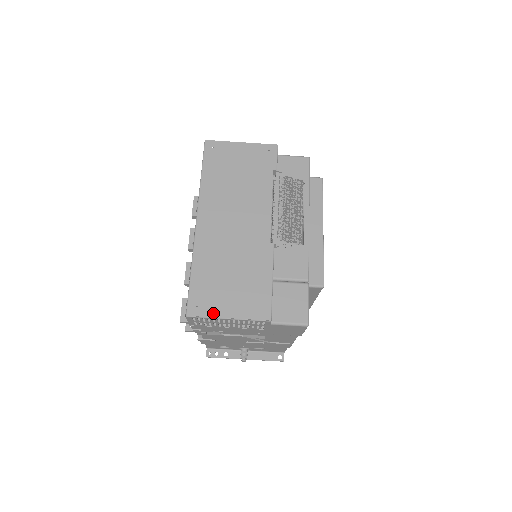
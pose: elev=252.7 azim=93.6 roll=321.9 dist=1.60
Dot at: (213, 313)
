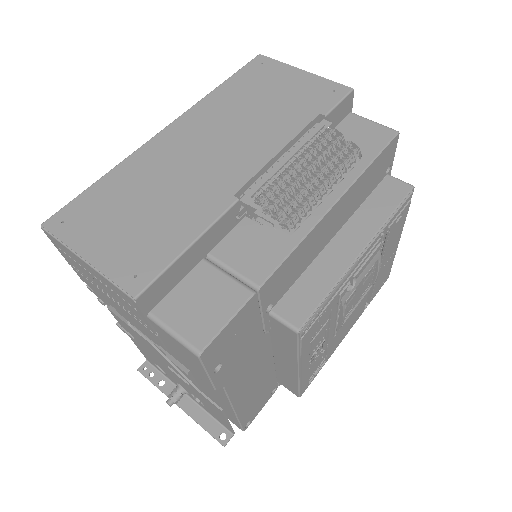
Dot at: (73, 240)
